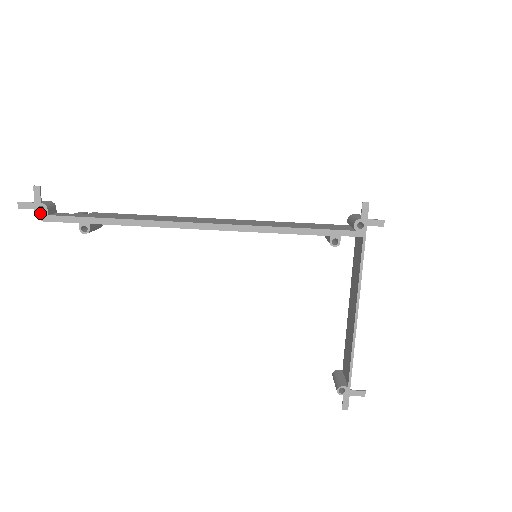
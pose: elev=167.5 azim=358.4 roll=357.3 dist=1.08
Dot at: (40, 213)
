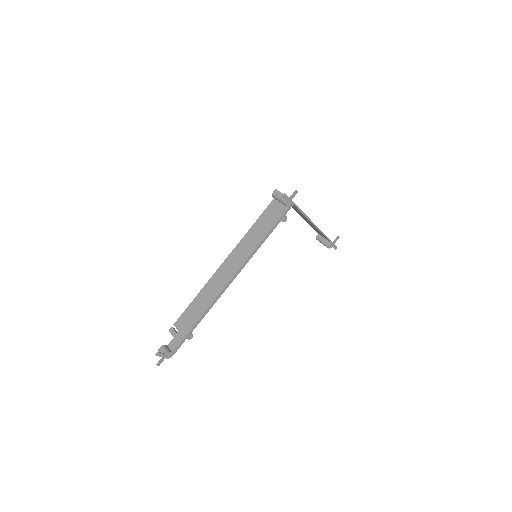
Dot at: (169, 356)
